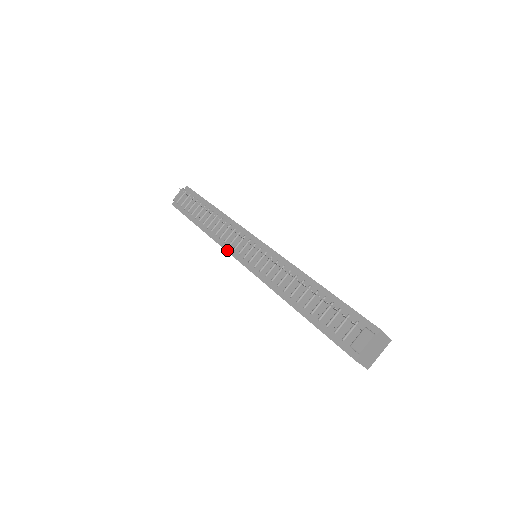
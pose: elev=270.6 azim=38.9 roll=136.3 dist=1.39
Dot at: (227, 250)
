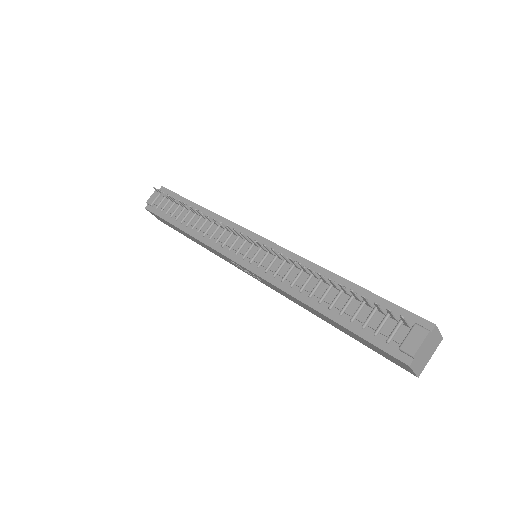
Dot at: (220, 251)
